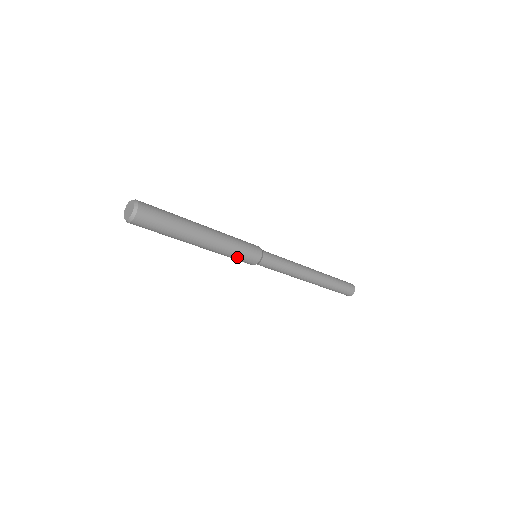
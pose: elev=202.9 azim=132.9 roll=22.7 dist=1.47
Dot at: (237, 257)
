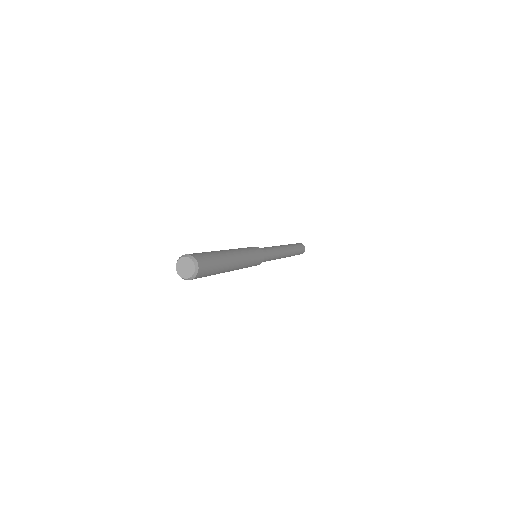
Dot at: occluded
